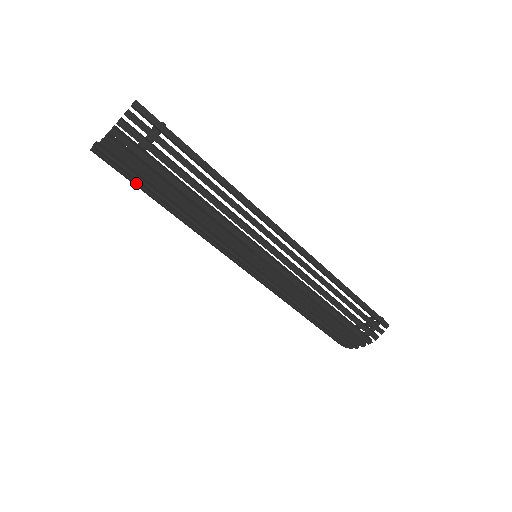
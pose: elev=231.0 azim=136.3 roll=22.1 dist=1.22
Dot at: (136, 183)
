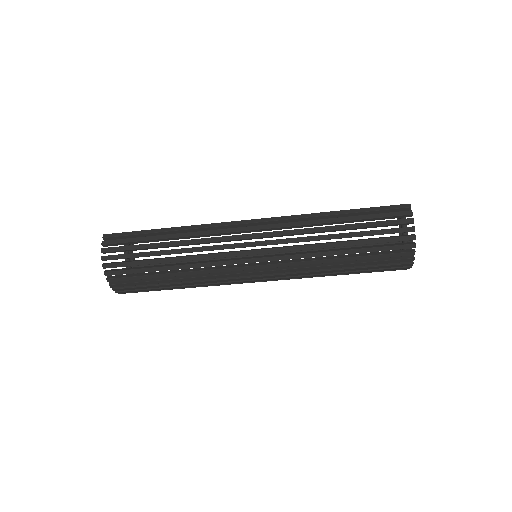
Dot at: (145, 282)
